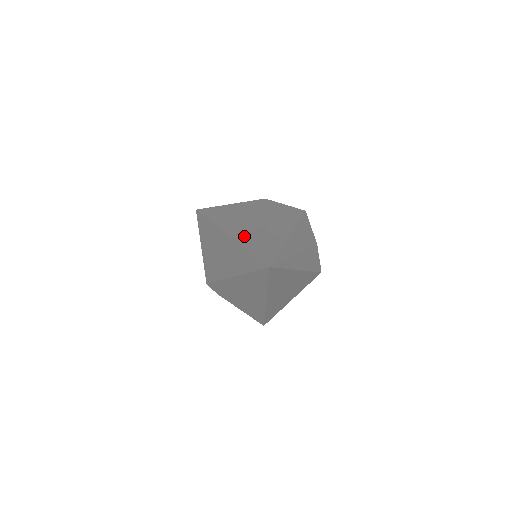
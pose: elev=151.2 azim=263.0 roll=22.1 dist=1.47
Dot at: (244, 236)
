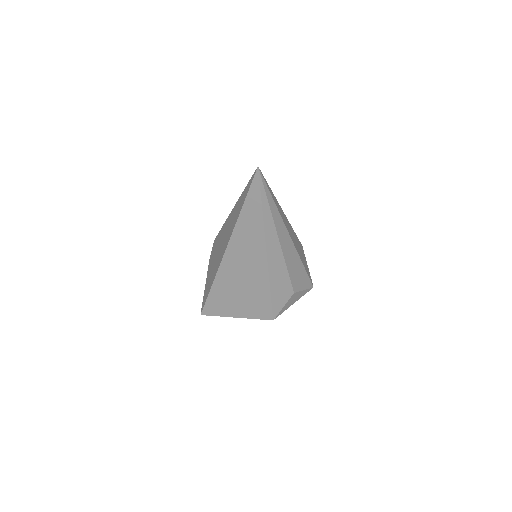
Dot at: occluded
